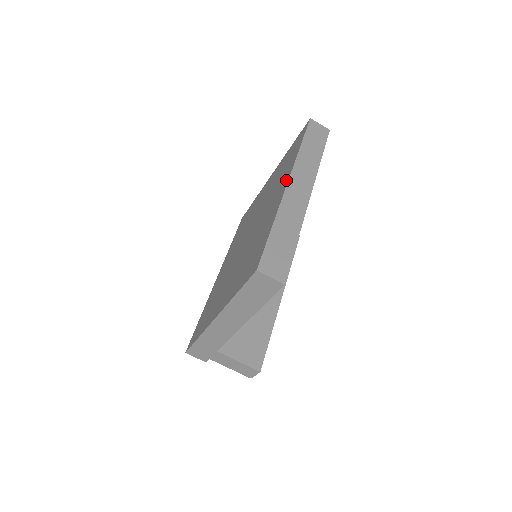
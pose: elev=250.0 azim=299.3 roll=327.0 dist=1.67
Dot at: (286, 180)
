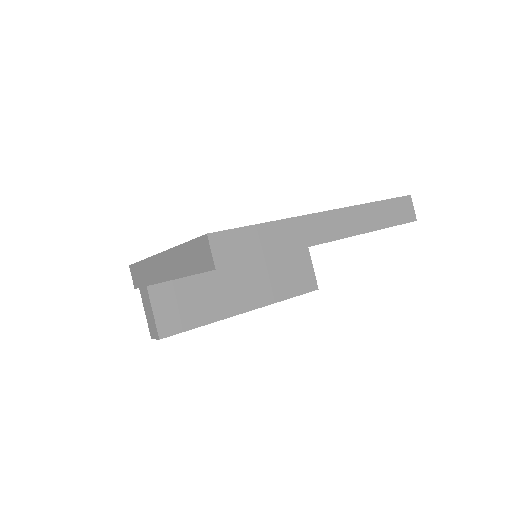
Dot at: occluded
